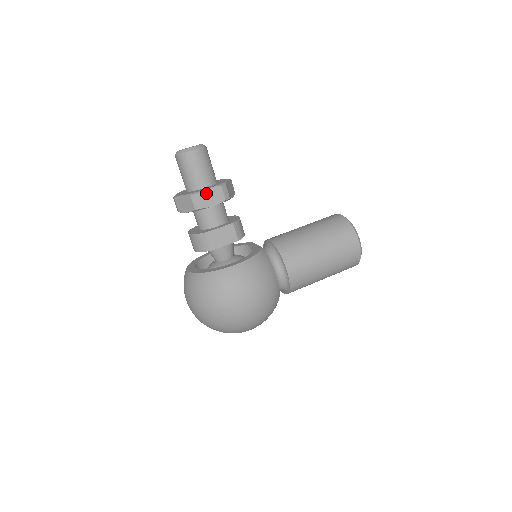
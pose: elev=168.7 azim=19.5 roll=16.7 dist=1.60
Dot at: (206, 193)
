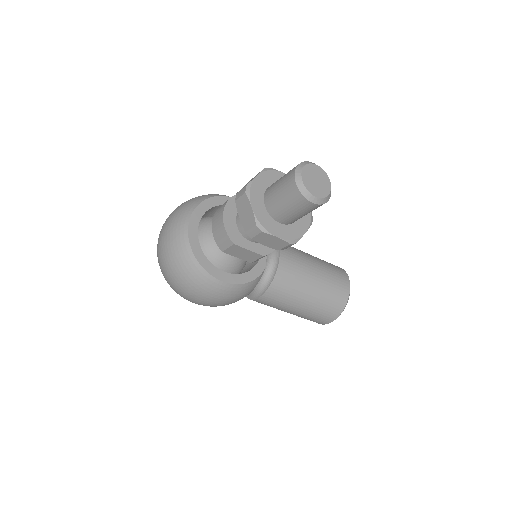
Dot at: (271, 237)
